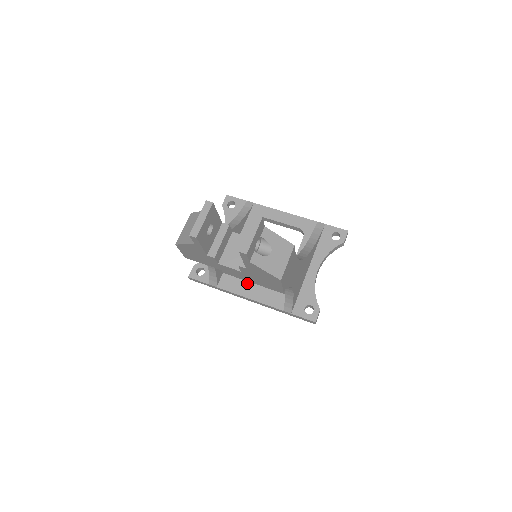
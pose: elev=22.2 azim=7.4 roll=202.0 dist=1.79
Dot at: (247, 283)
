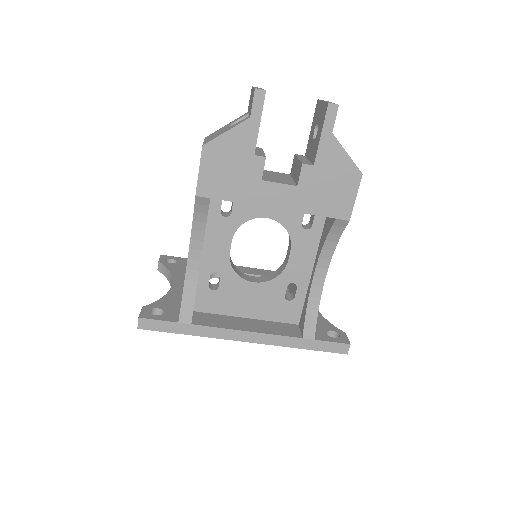
Dot at: (235, 318)
